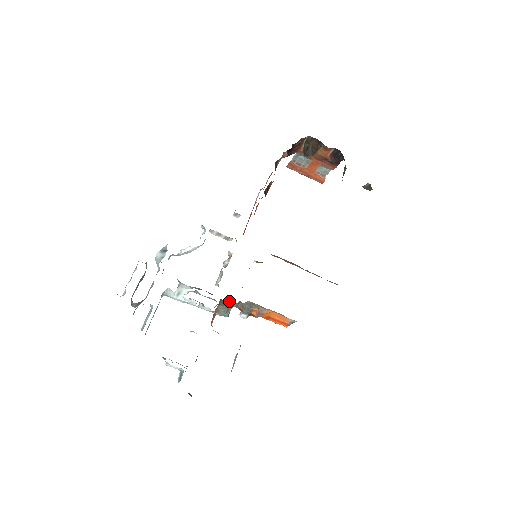
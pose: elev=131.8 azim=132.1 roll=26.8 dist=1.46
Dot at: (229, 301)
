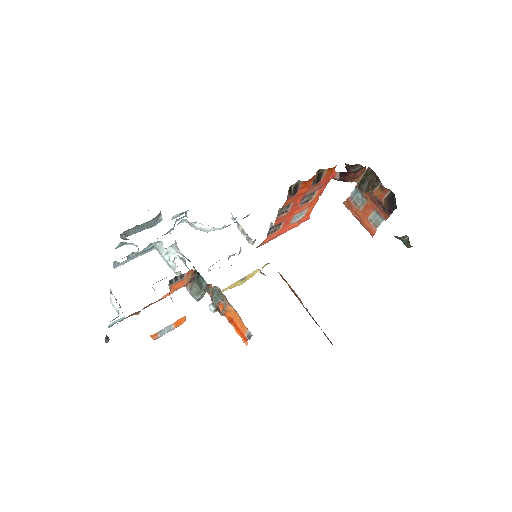
Dot at: (201, 277)
